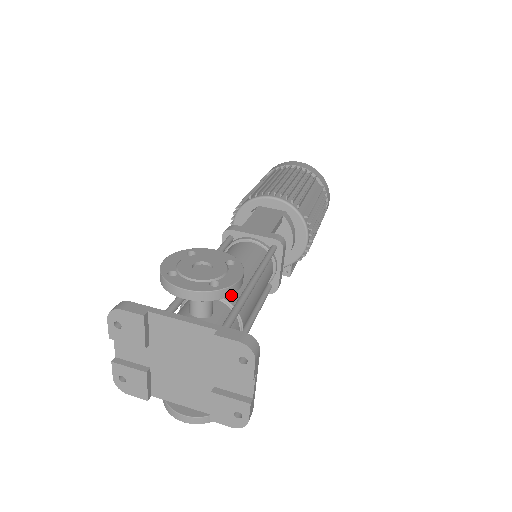
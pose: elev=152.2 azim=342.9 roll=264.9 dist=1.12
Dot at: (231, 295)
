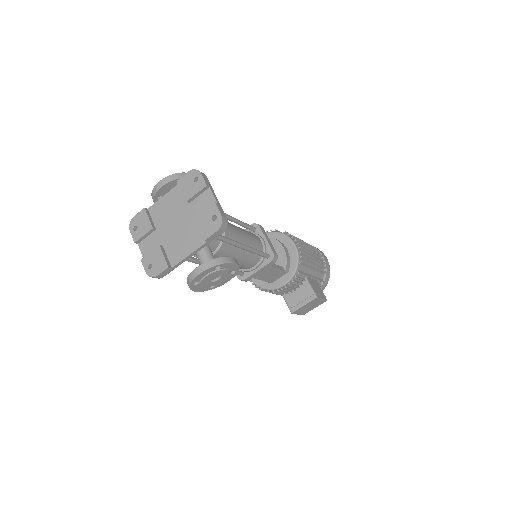
Dot at: occluded
